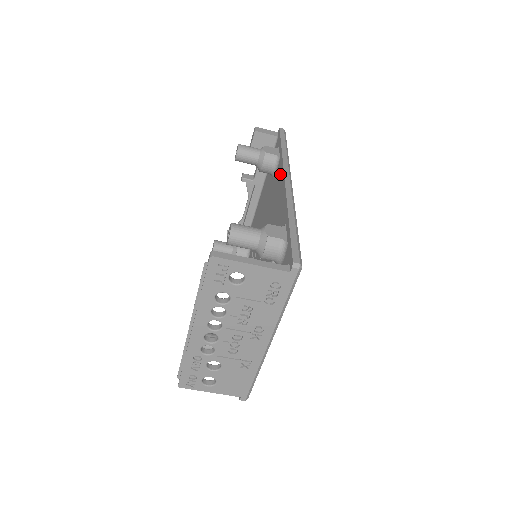
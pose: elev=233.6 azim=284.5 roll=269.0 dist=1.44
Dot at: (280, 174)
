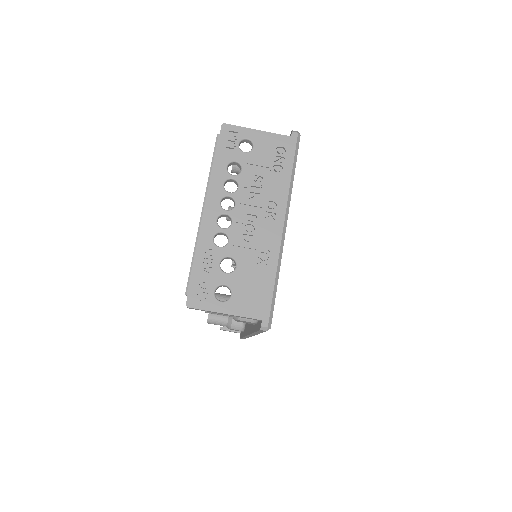
Dot at: occluded
